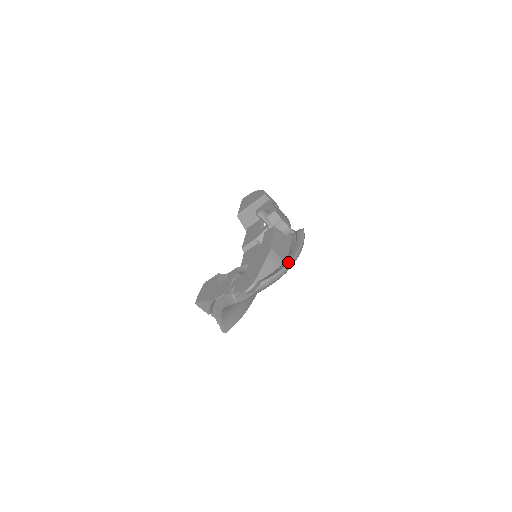
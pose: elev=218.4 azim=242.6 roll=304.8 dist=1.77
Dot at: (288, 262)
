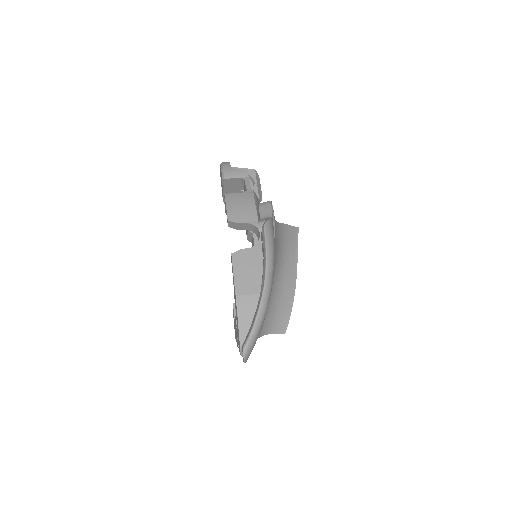
Dot at: (260, 300)
